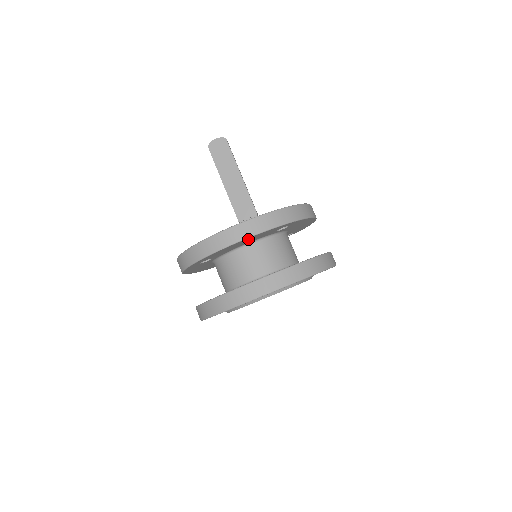
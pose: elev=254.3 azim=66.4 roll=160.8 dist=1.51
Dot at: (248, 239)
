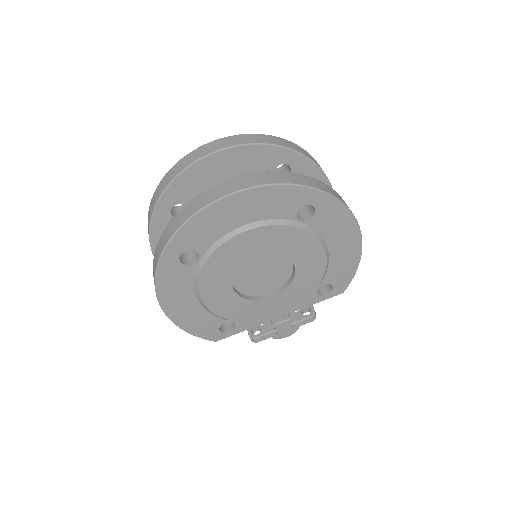
Dot at: (231, 158)
